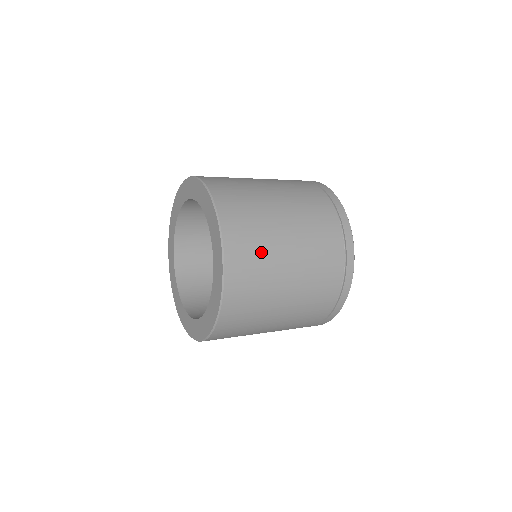
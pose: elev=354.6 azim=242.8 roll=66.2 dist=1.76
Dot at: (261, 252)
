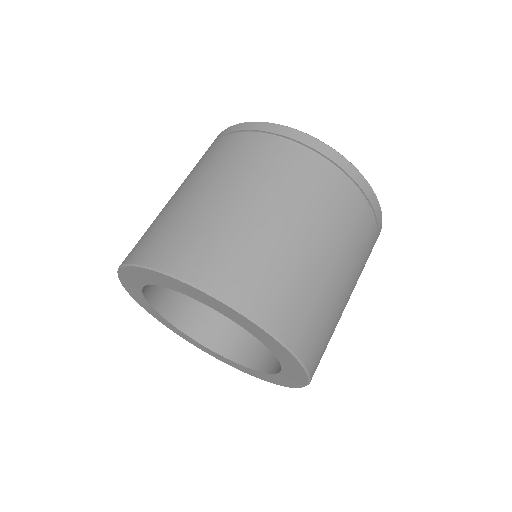
Dot at: occluded
